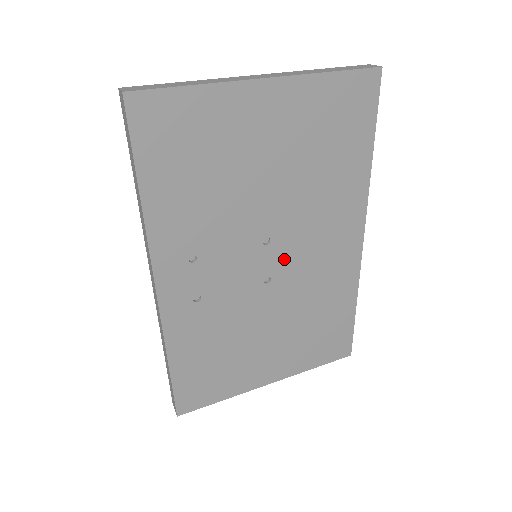
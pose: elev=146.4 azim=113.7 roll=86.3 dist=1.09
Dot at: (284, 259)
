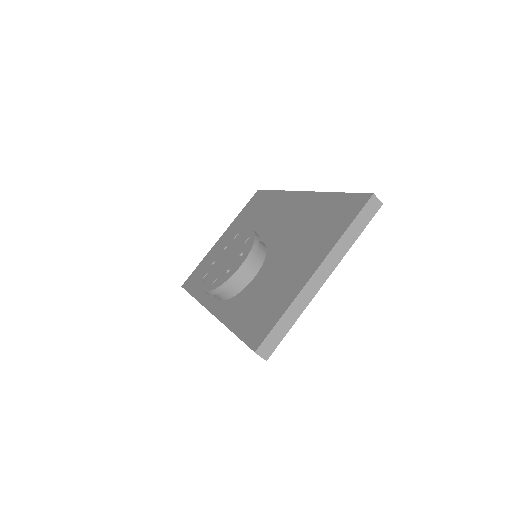
Dot at: occluded
